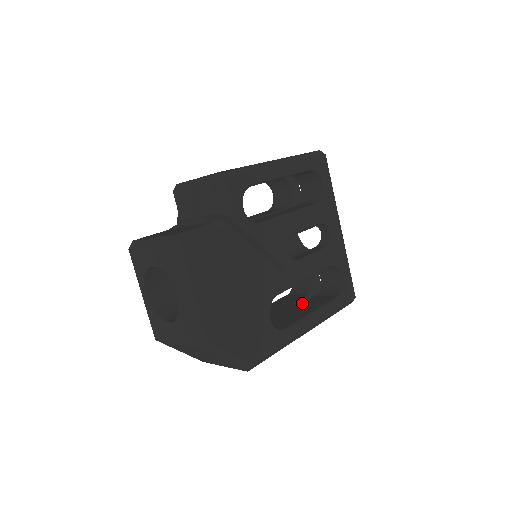
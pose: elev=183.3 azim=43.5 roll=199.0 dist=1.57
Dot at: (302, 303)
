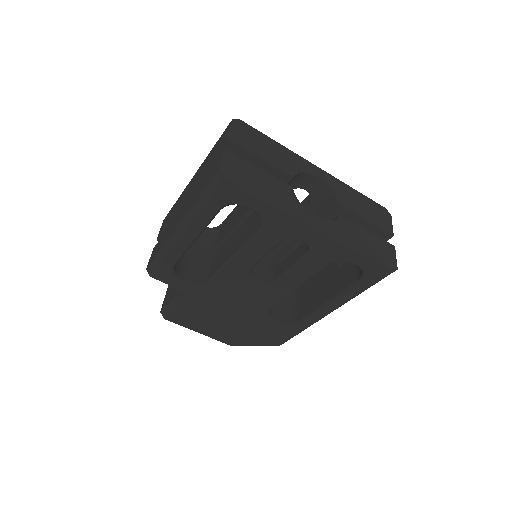
Dot at: (338, 268)
